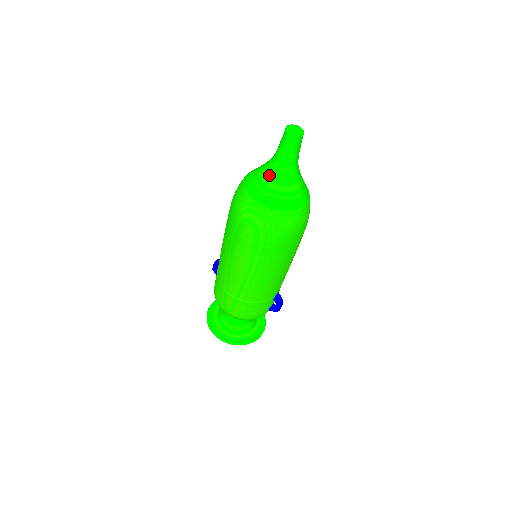
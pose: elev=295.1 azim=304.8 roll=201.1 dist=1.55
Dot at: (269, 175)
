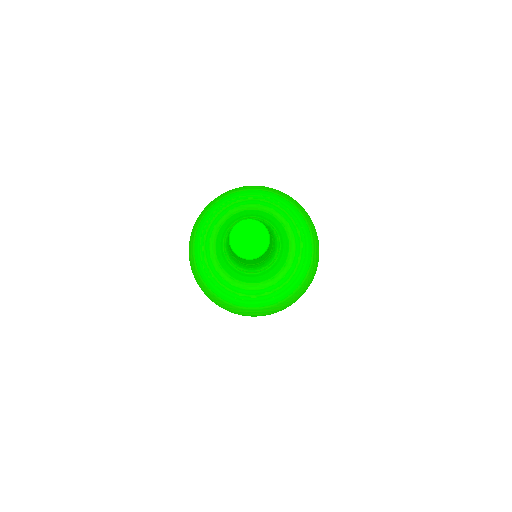
Dot at: (243, 280)
